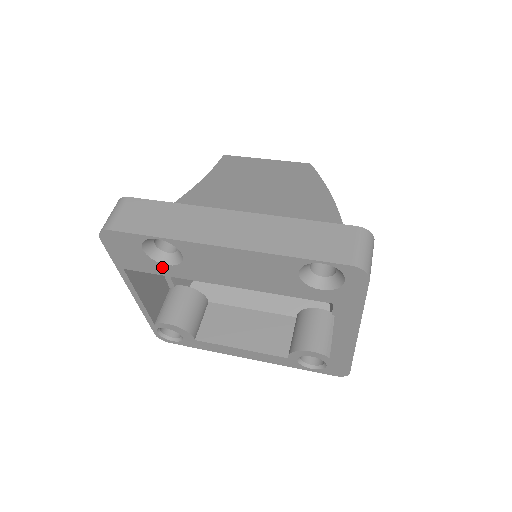
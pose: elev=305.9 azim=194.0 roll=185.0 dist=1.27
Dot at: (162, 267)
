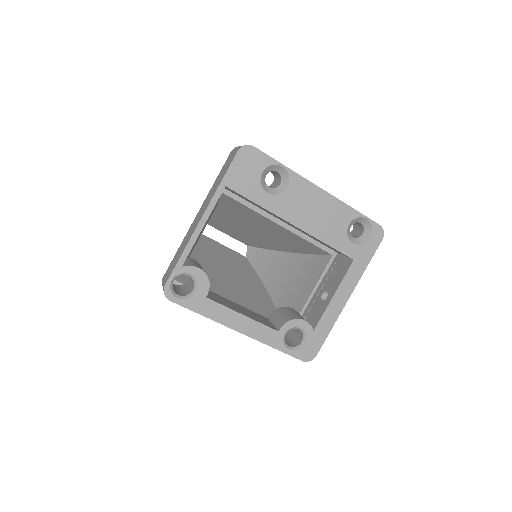
Dot at: (261, 194)
